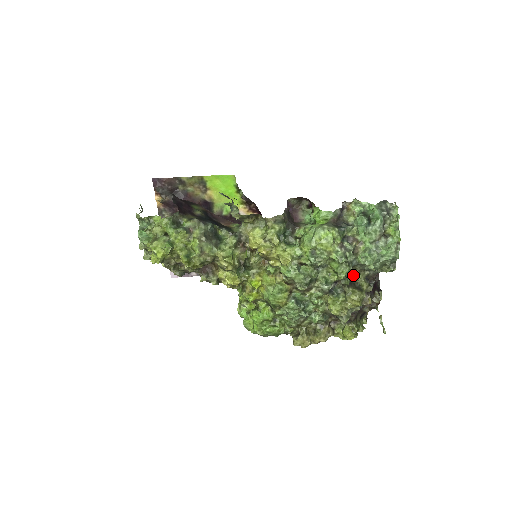
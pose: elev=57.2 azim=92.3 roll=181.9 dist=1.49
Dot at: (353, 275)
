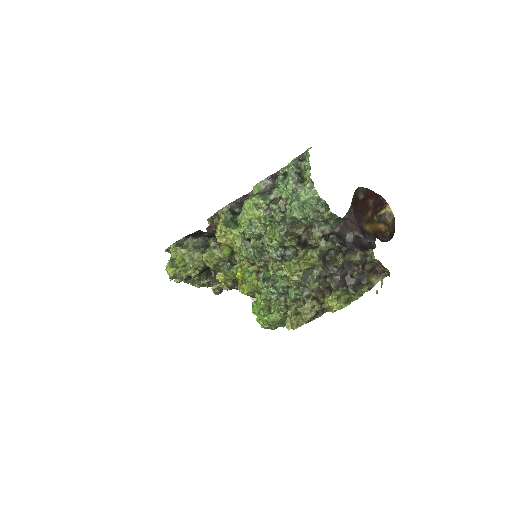
Dot at: (306, 236)
